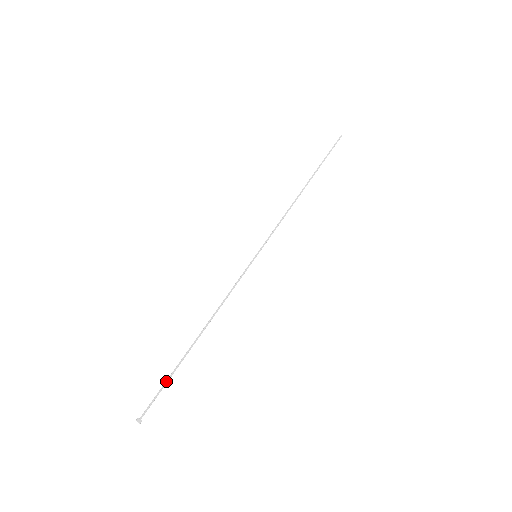
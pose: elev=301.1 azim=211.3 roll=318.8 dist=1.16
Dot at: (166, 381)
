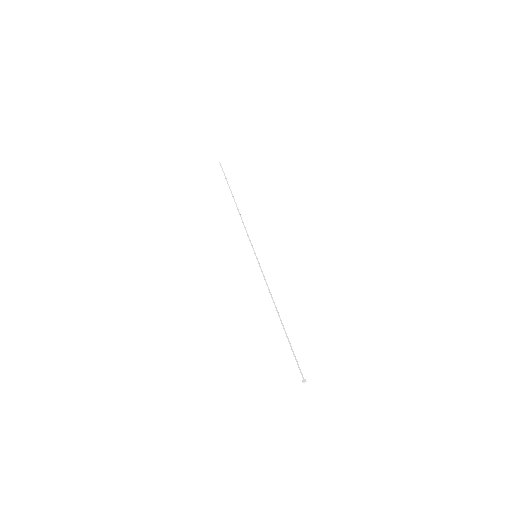
Dot at: occluded
